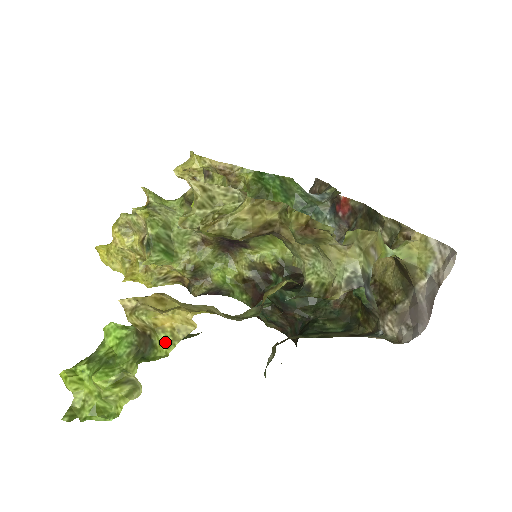
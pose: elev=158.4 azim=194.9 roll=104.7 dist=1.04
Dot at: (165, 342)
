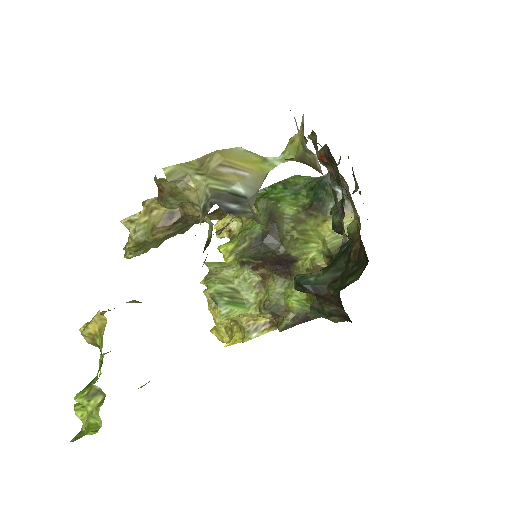
Dot at: (100, 345)
